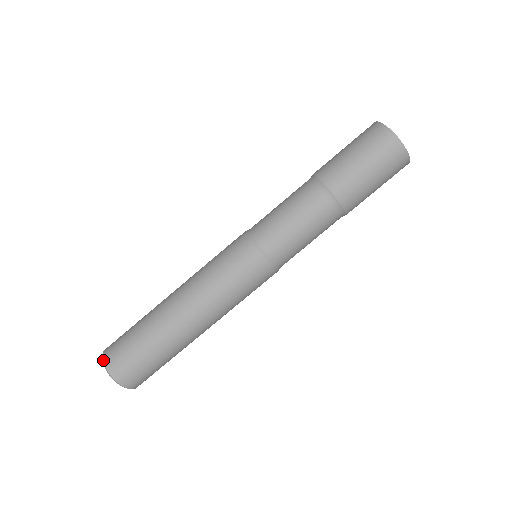
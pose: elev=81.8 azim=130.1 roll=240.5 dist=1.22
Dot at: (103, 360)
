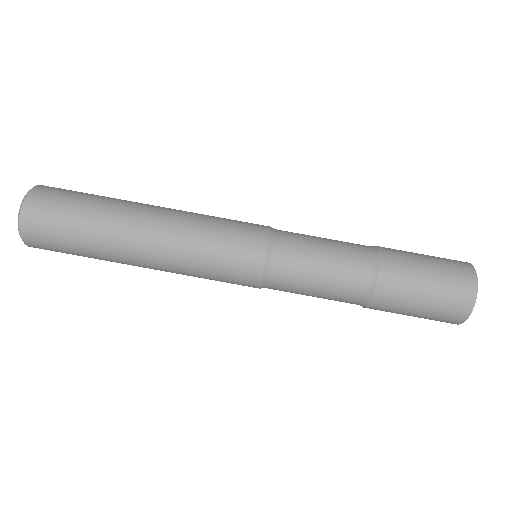
Dot at: (39, 185)
